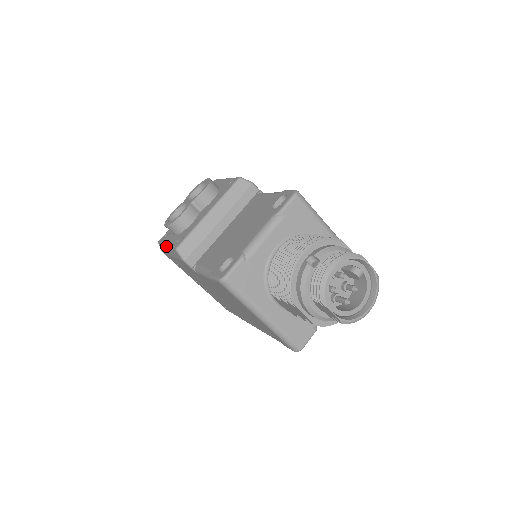
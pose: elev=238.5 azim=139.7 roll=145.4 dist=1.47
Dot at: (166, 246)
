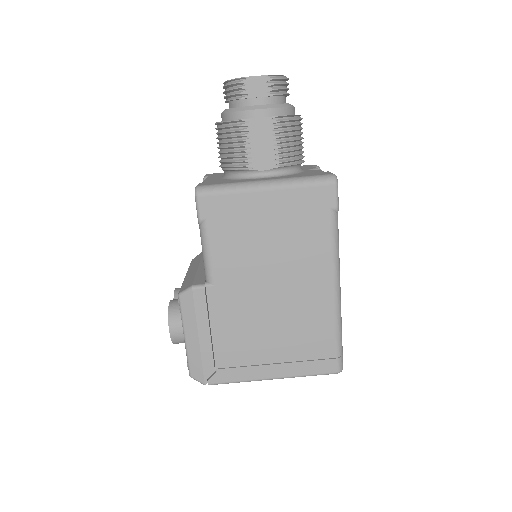
Dot at: (184, 337)
